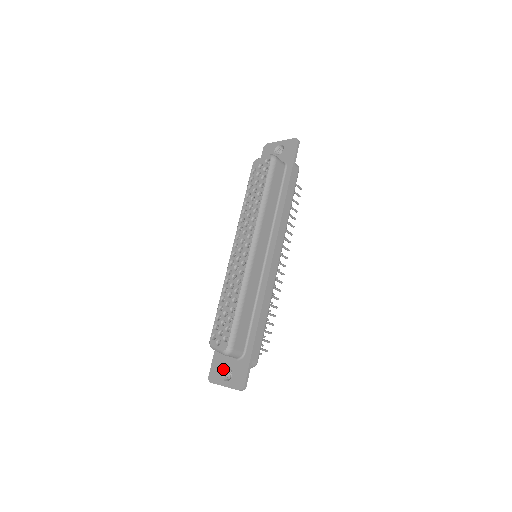
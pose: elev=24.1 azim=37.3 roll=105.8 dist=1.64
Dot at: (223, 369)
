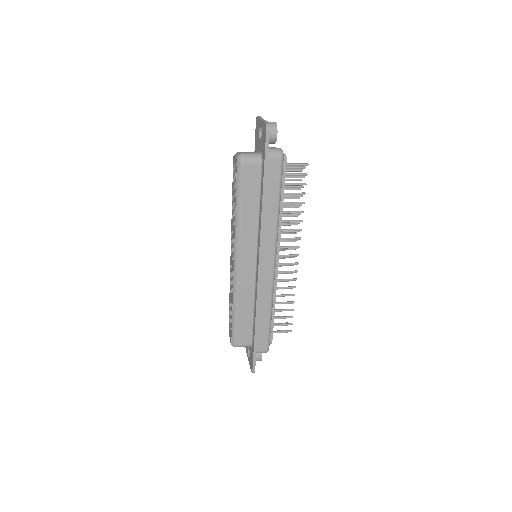
Dot at: occluded
